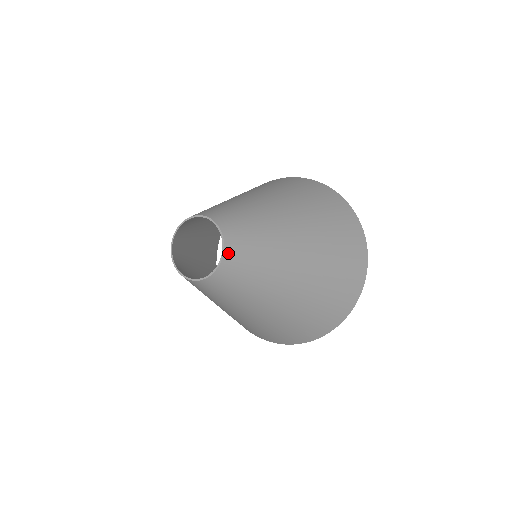
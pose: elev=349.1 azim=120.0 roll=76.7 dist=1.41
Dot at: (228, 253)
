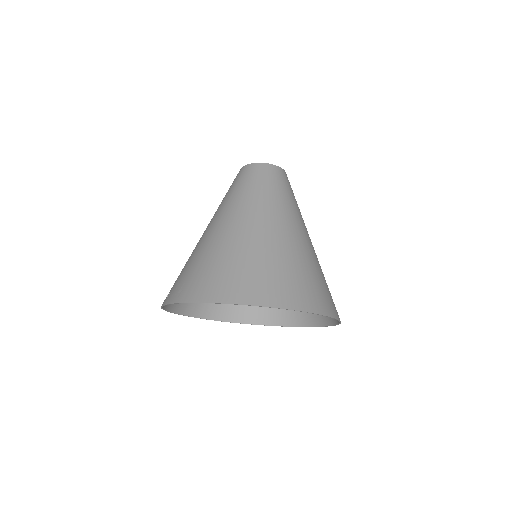
Dot at: occluded
